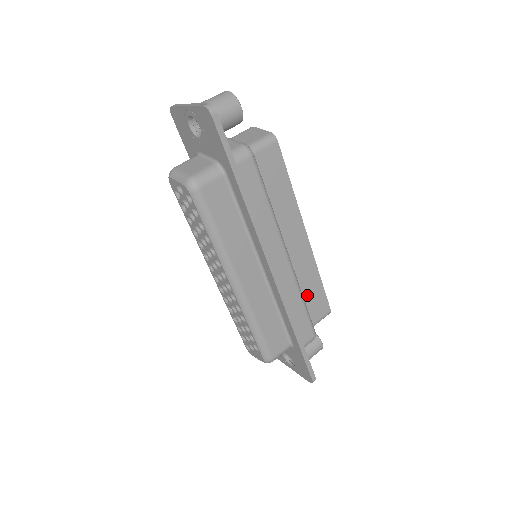
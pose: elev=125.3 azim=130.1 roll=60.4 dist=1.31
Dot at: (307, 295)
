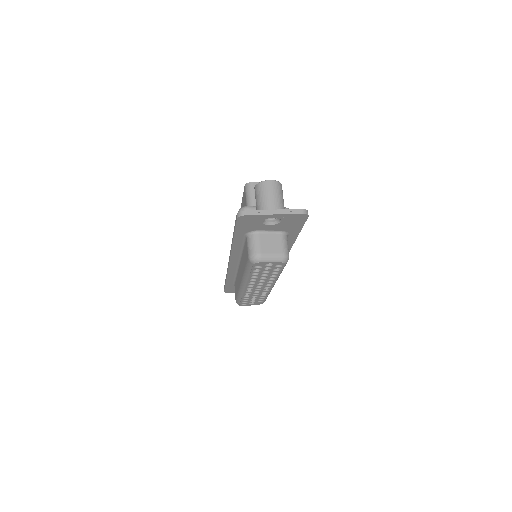
Dot at: occluded
